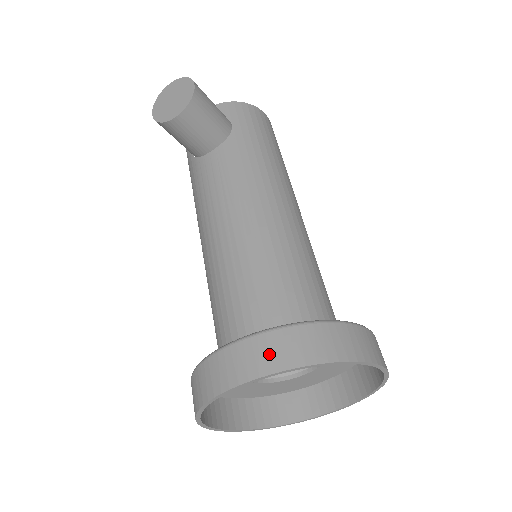
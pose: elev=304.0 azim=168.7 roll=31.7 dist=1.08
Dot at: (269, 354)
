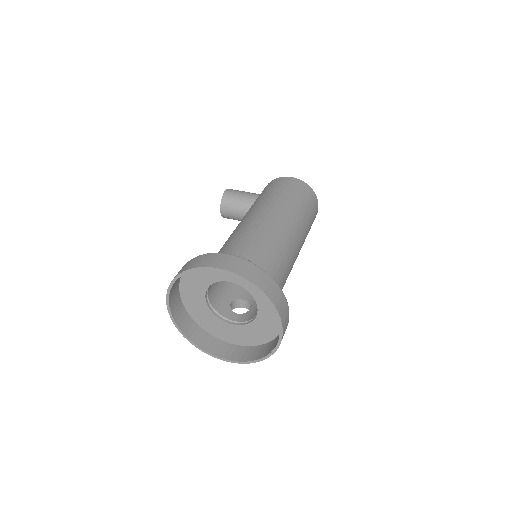
Dot at: occluded
